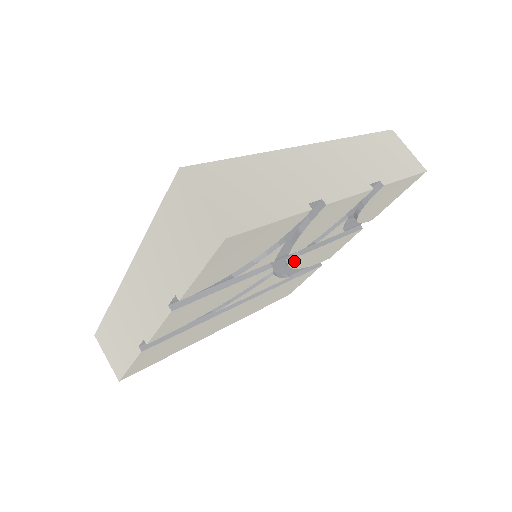
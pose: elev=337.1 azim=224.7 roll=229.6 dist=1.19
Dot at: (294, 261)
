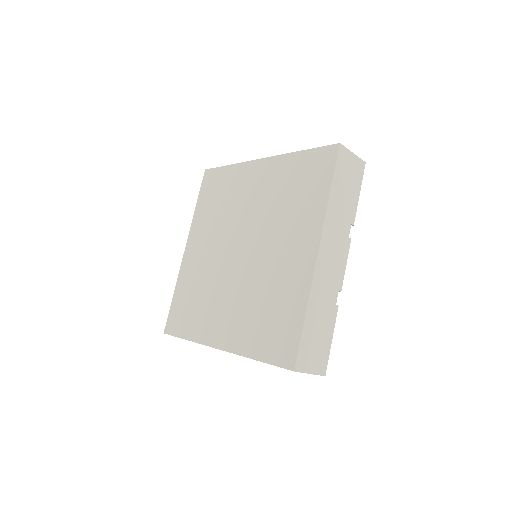
Dot at: occluded
